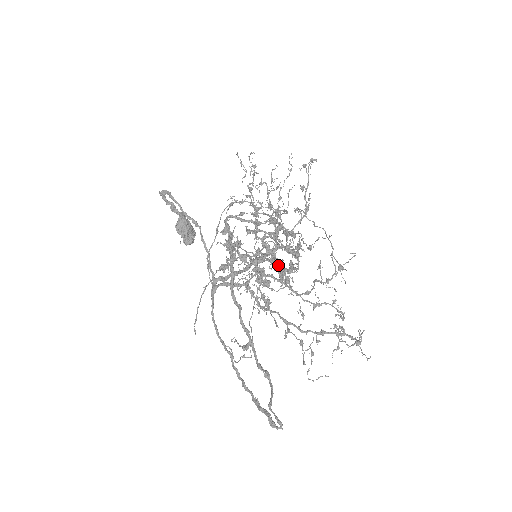
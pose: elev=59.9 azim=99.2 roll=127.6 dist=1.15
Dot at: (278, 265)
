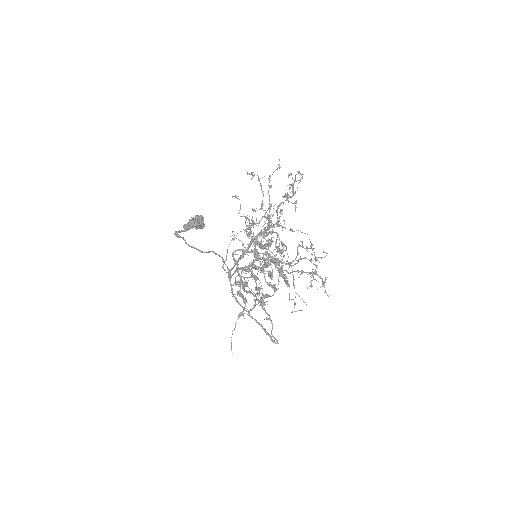
Dot at: occluded
